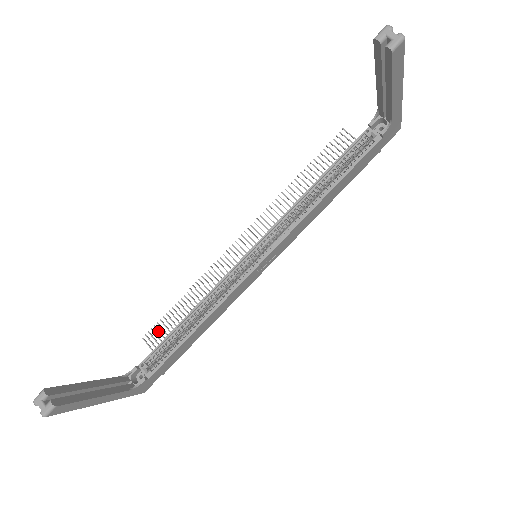
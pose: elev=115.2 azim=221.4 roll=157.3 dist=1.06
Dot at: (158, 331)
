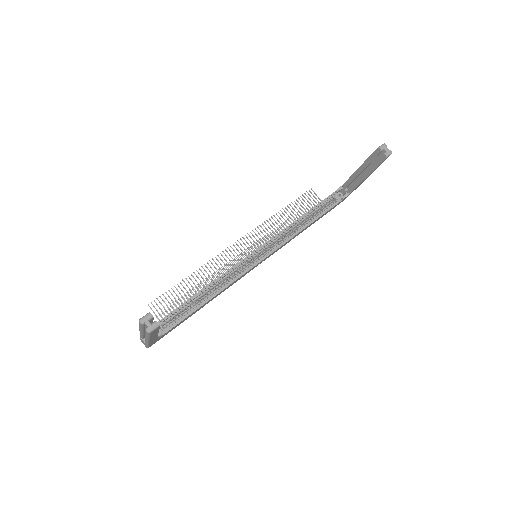
Dot at: (163, 301)
